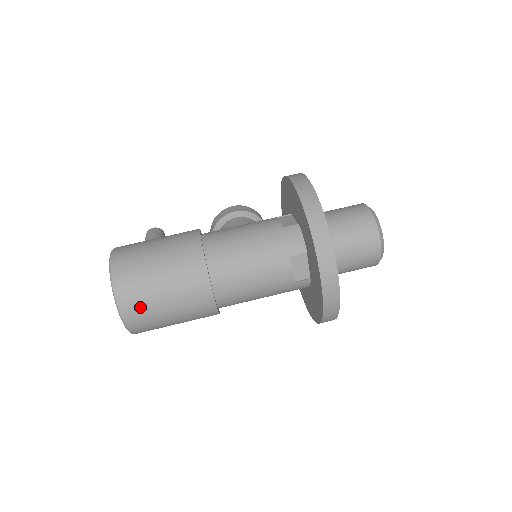
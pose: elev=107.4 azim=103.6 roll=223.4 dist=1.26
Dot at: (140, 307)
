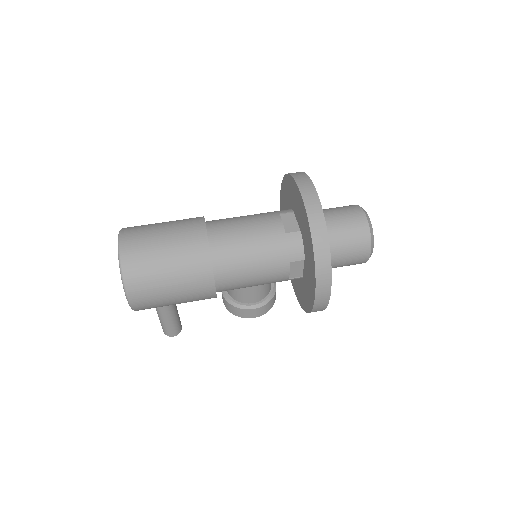
Dot at: (138, 237)
